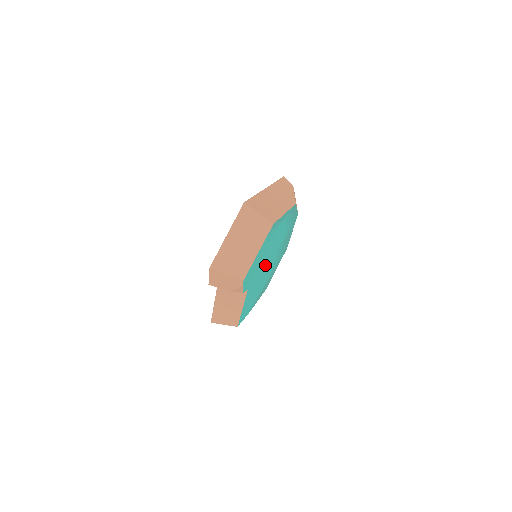
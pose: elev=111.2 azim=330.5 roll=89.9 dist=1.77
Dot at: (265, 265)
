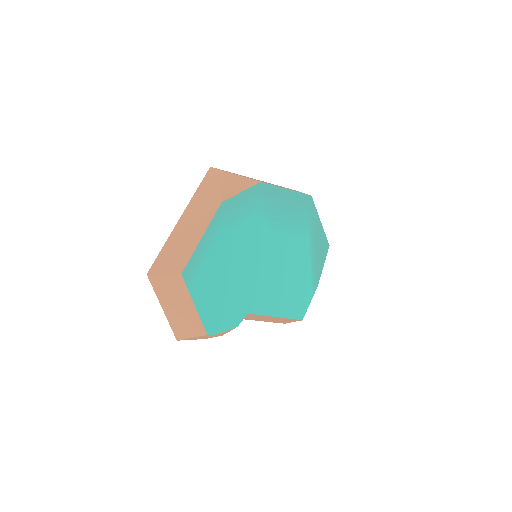
Dot at: (258, 269)
